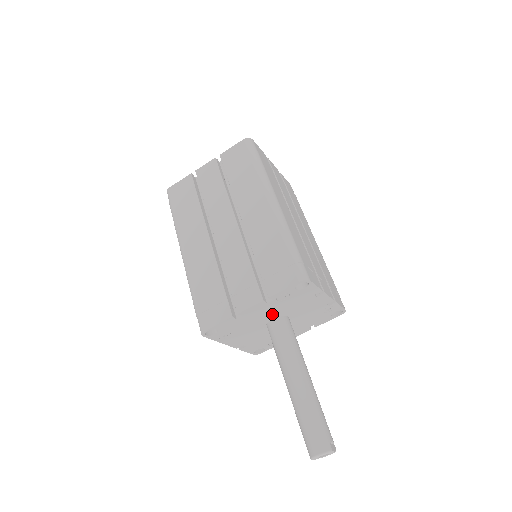
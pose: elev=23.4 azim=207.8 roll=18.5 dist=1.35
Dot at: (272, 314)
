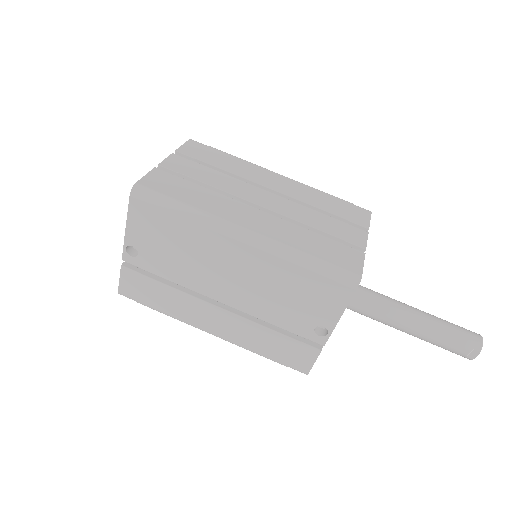
Dot at: occluded
